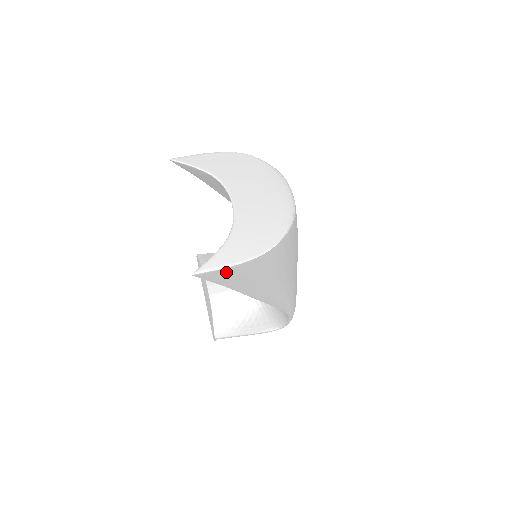
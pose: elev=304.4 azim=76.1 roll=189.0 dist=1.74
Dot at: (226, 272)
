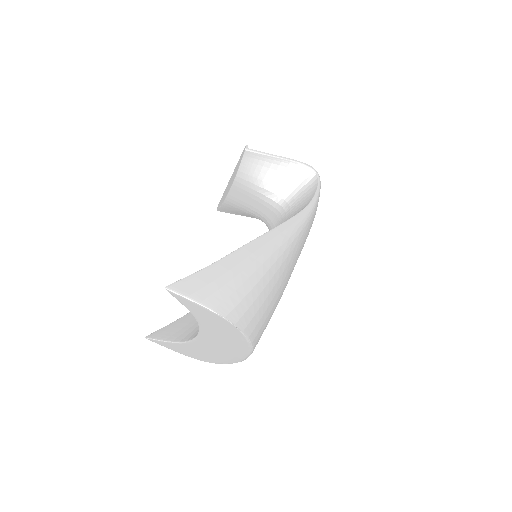
Dot at: occluded
